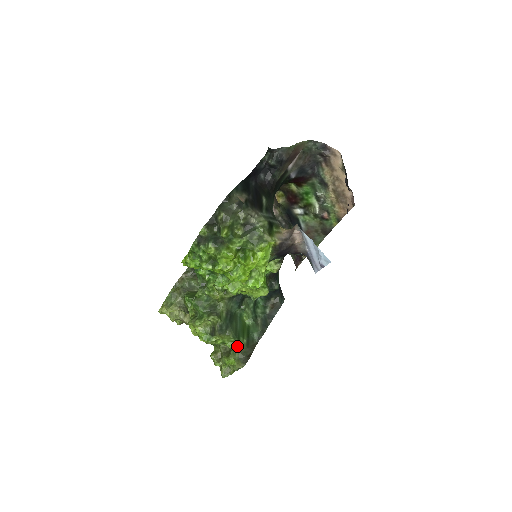
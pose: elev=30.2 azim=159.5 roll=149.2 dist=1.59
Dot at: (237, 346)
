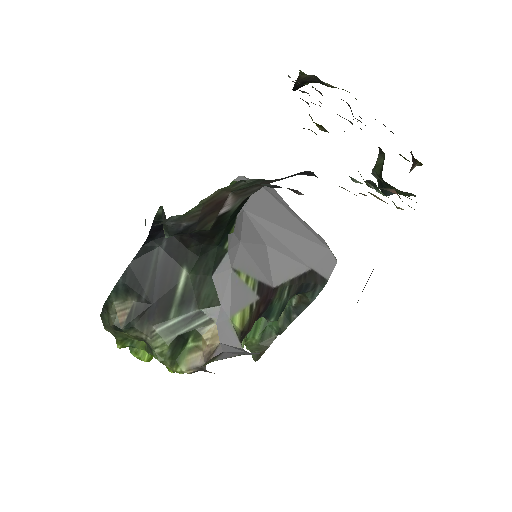
Dot at: (245, 344)
